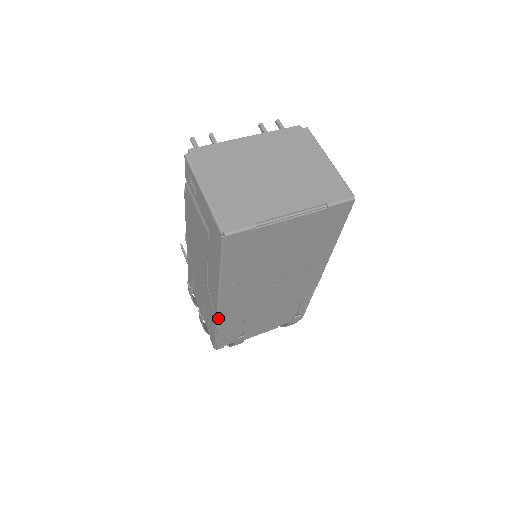
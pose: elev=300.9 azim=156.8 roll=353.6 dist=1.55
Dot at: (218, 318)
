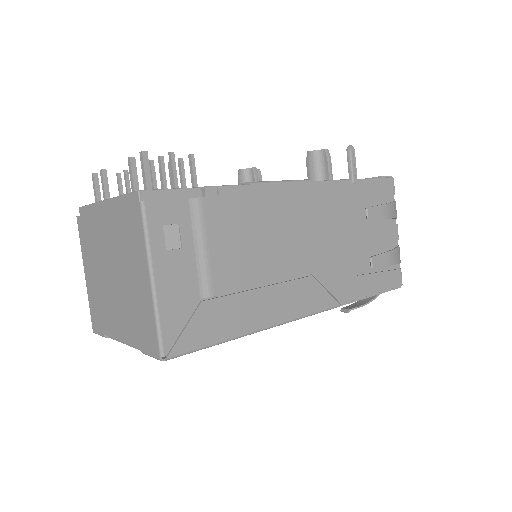
Dot at: occluded
